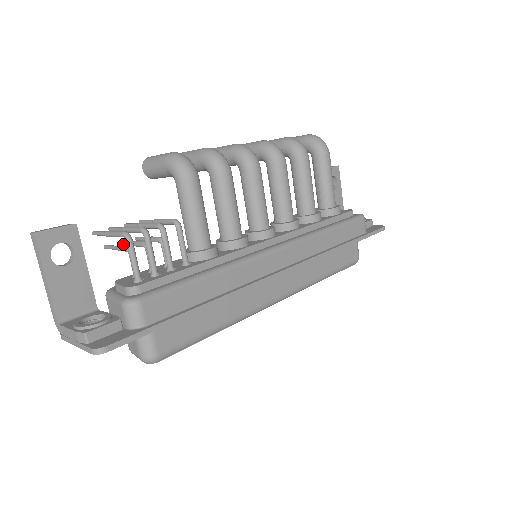
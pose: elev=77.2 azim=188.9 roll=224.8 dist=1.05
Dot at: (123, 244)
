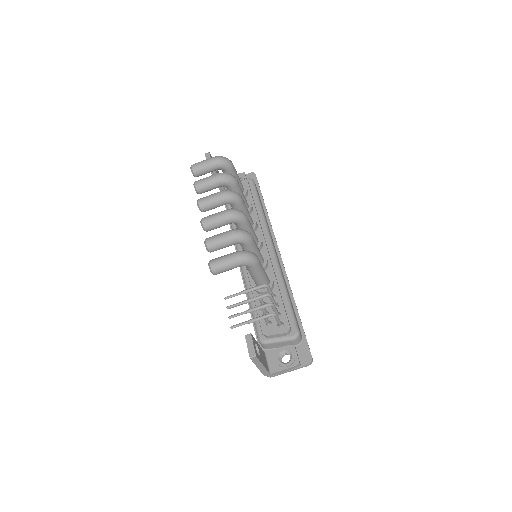
Dot at: occluded
